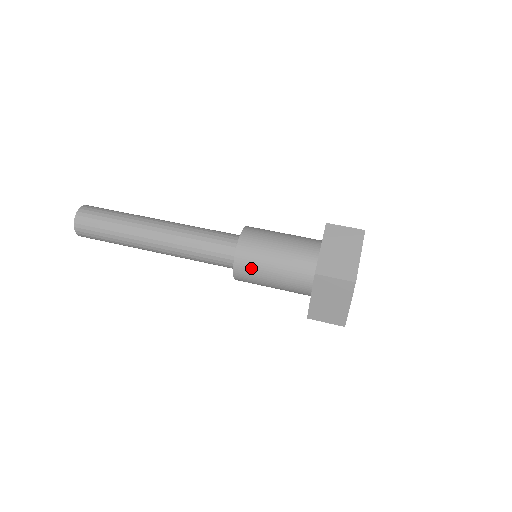
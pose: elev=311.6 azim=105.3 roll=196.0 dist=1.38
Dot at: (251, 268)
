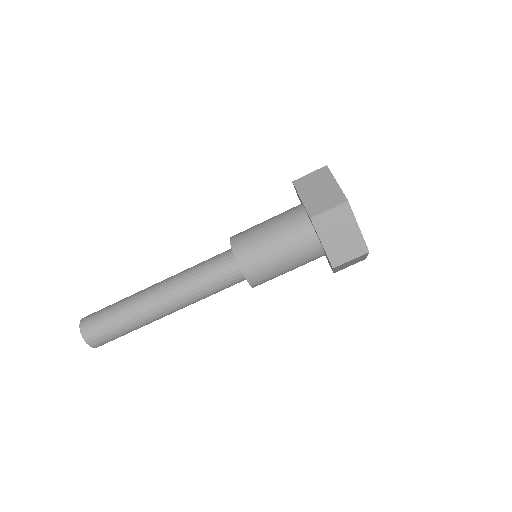
Dot at: (268, 280)
